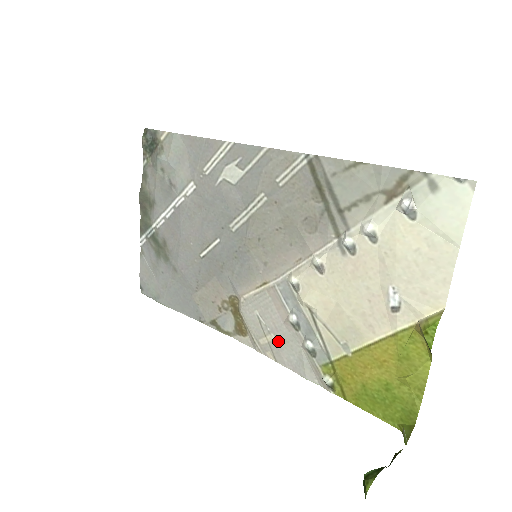
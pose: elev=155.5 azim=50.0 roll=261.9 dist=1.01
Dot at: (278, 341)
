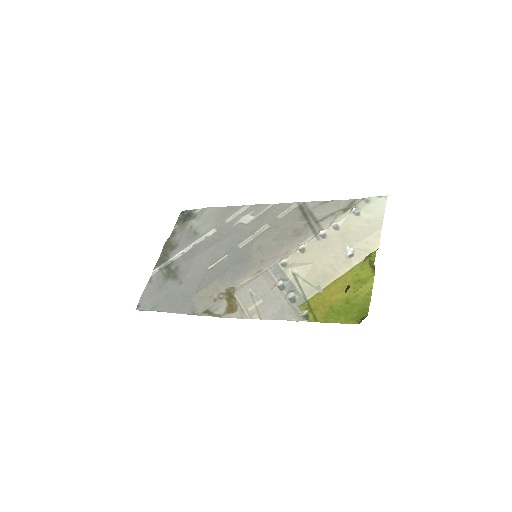
Dot at: (265, 303)
